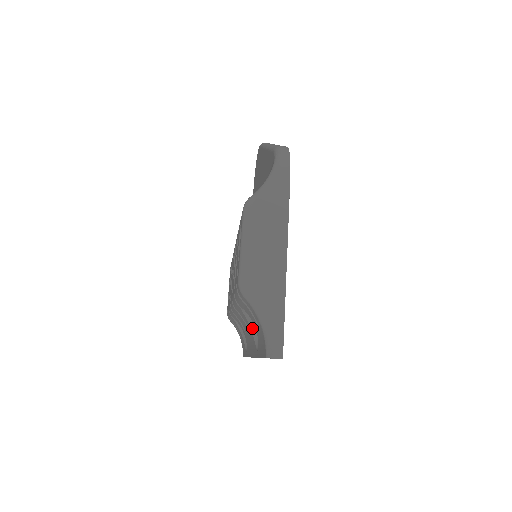
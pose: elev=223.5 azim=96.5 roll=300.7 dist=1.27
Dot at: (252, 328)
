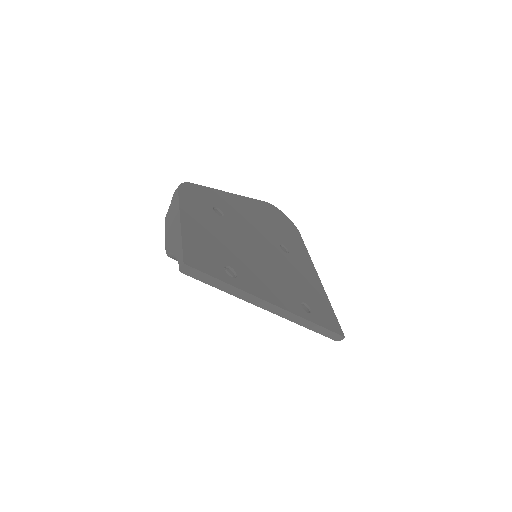
Dot at: occluded
